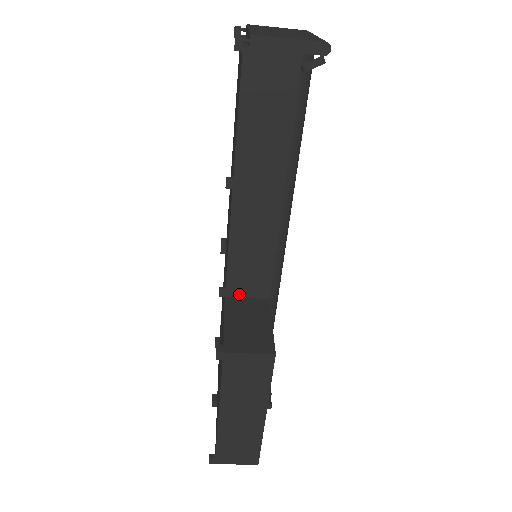
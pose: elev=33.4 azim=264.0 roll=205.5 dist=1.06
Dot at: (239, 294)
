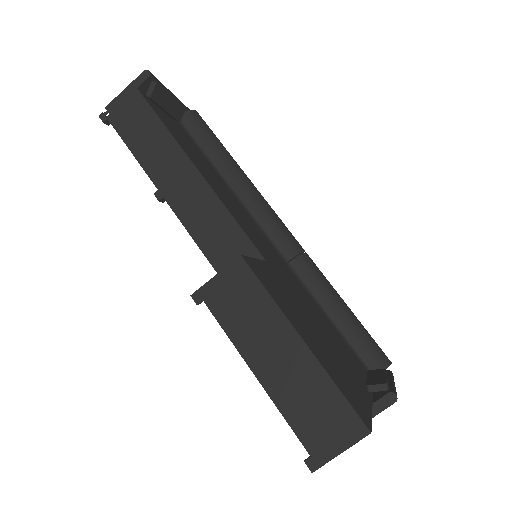
Dot at: occluded
